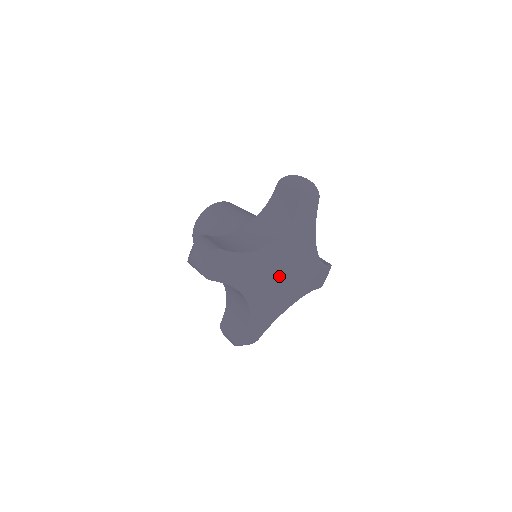
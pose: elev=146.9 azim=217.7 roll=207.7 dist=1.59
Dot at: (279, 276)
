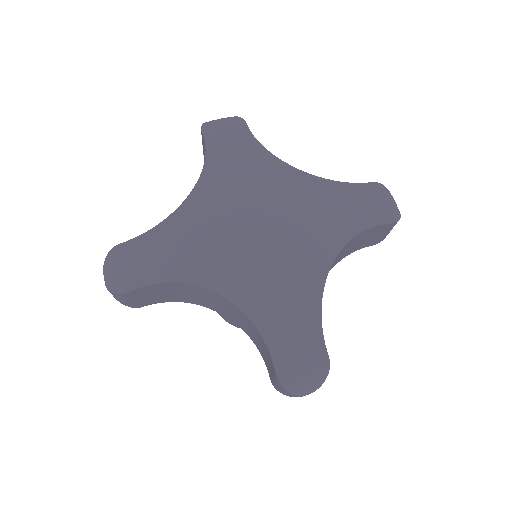
Dot at: (242, 228)
